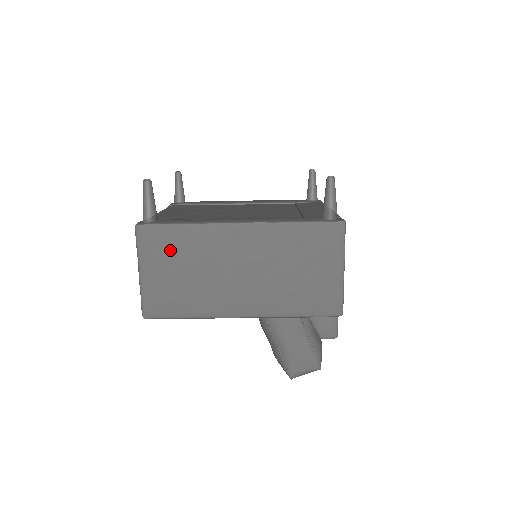
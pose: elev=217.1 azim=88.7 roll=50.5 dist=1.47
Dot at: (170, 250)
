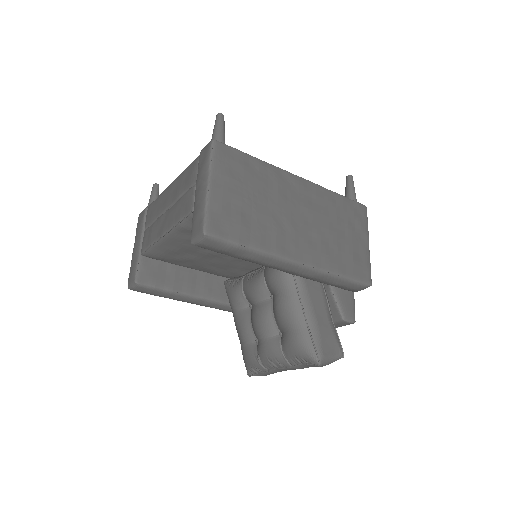
Dot at: (242, 174)
